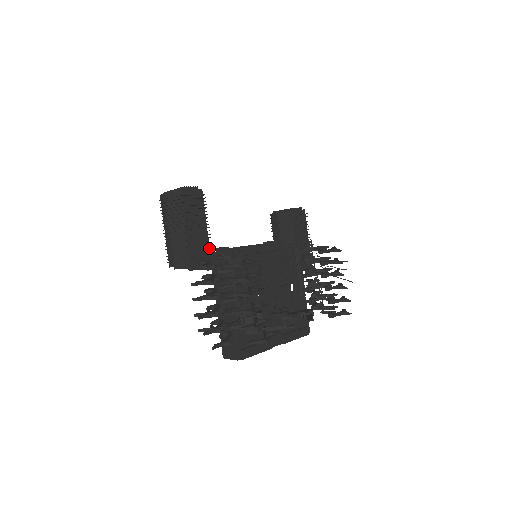
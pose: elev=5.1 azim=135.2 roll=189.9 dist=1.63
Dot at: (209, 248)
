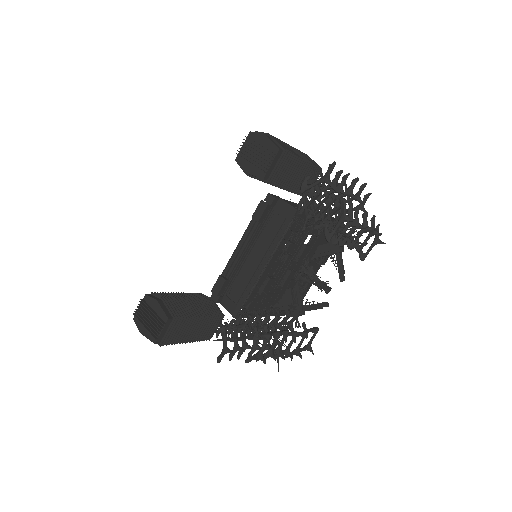
Dot at: (214, 316)
